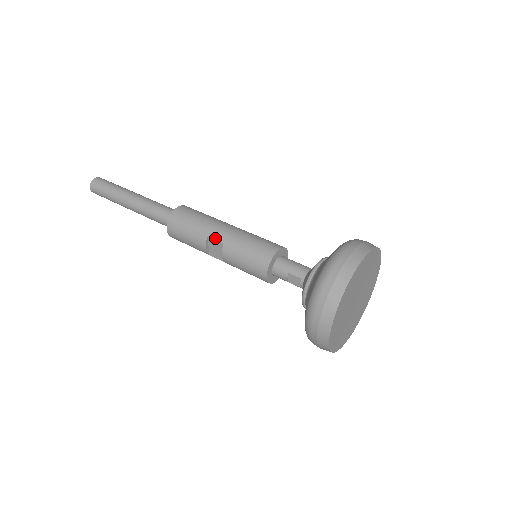
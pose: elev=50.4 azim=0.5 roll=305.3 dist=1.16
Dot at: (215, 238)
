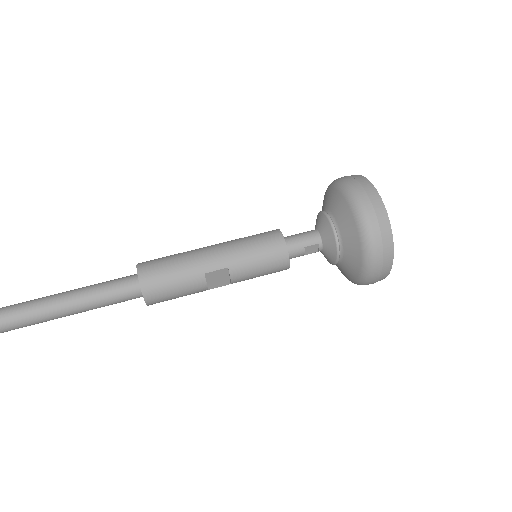
Dot at: (214, 269)
